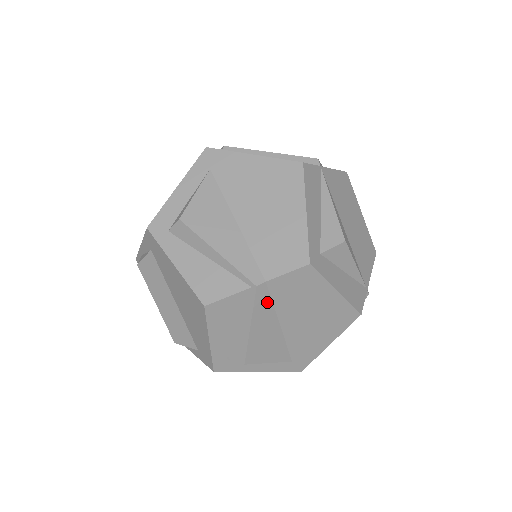
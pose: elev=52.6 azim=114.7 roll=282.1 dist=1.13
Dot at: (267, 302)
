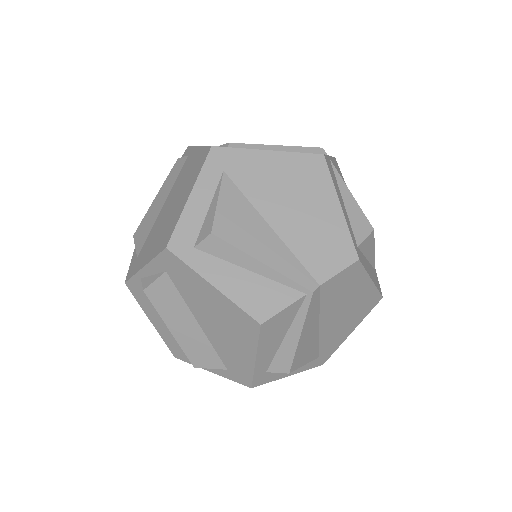
Dot at: (316, 306)
